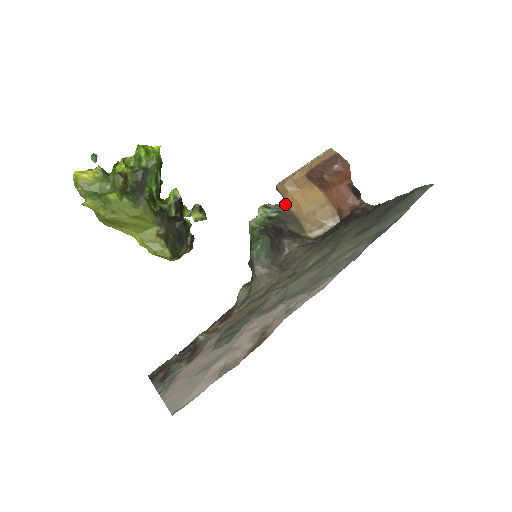
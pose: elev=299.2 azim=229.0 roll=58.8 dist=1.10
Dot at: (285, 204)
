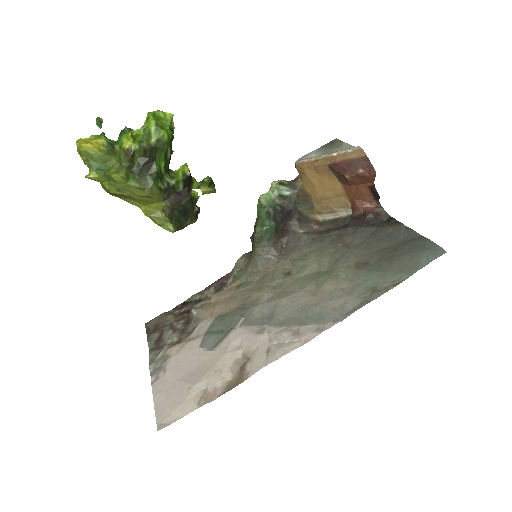
Dot at: (300, 184)
